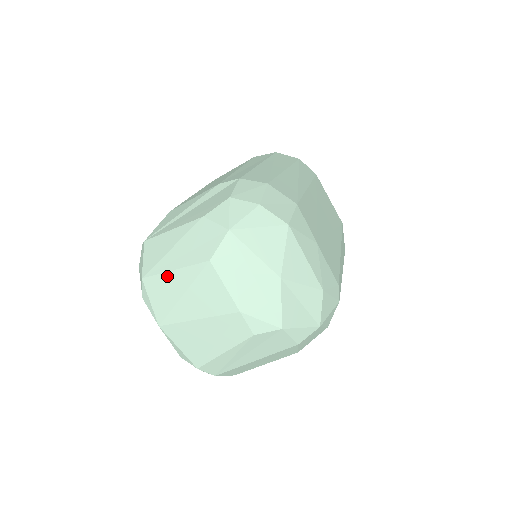
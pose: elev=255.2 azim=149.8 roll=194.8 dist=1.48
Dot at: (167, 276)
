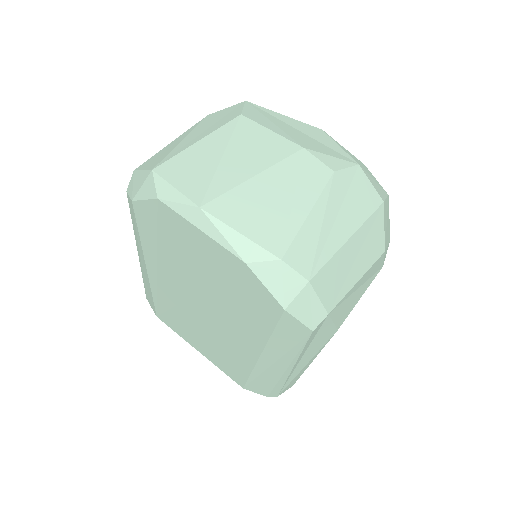
Dot at: (190, 150)
